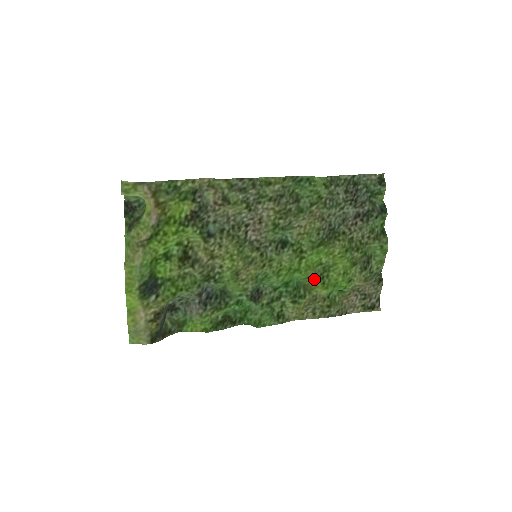
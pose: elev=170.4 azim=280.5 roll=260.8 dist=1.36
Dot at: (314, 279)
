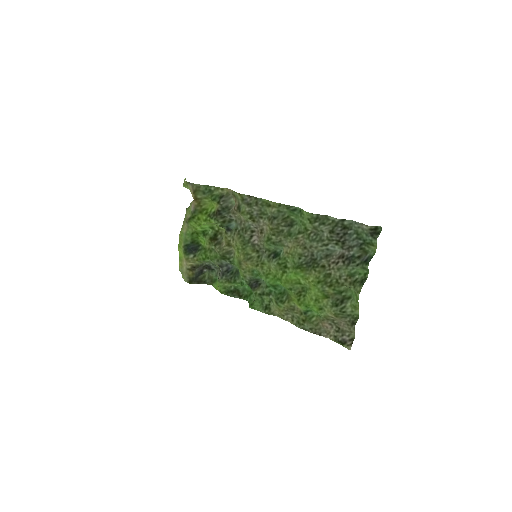
Dot at: (294, 293)
